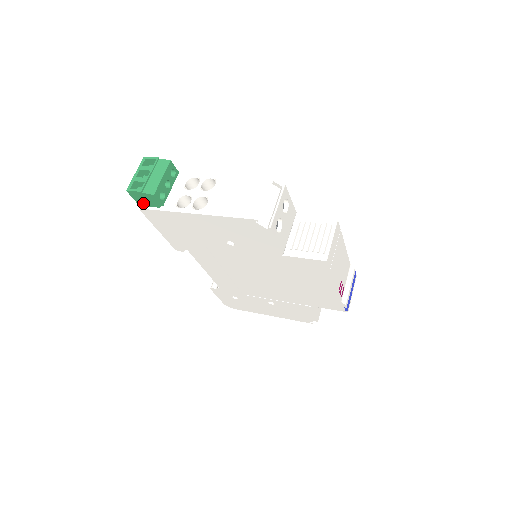
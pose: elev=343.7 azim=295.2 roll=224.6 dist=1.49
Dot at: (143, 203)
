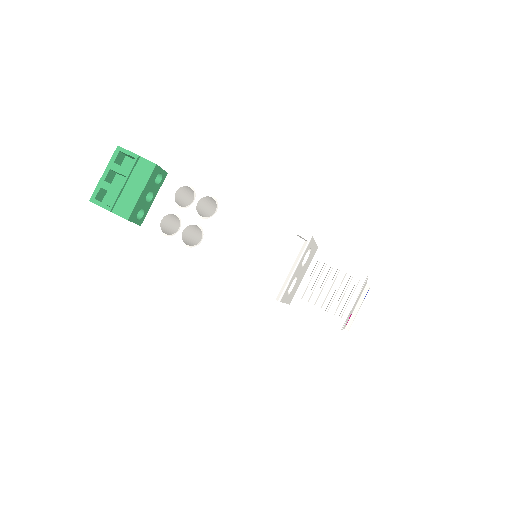
Dot at: occluded
